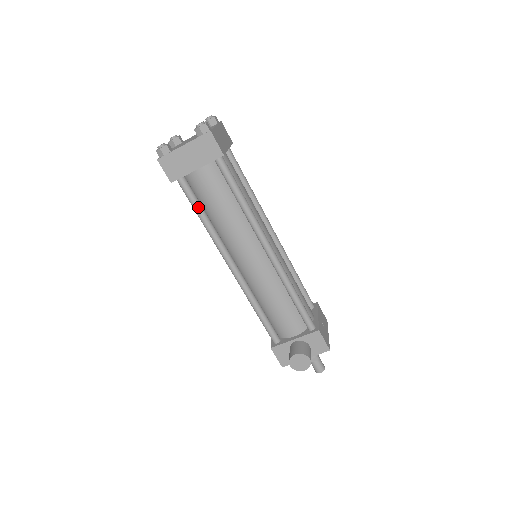
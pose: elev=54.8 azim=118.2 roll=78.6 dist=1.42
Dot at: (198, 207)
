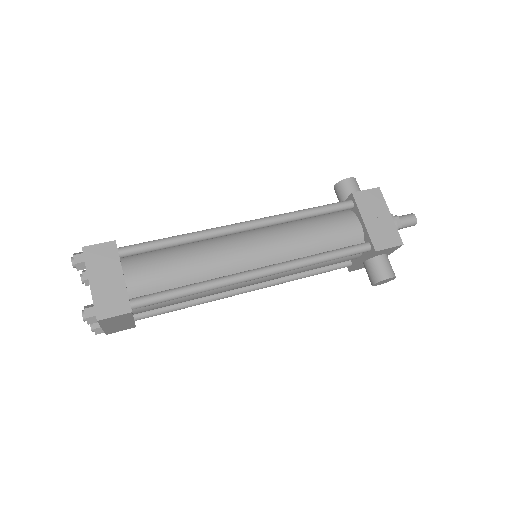
Dot at: (173, 310)
